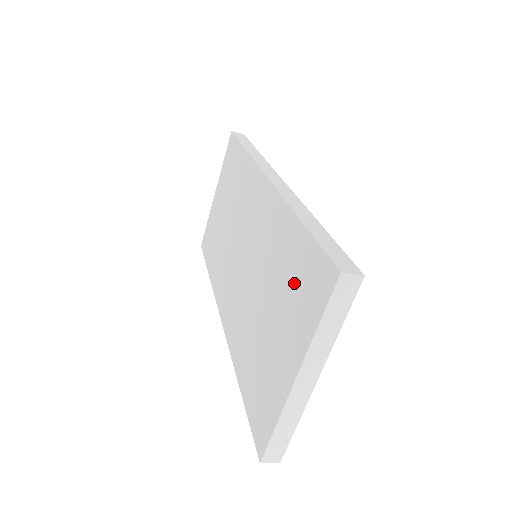
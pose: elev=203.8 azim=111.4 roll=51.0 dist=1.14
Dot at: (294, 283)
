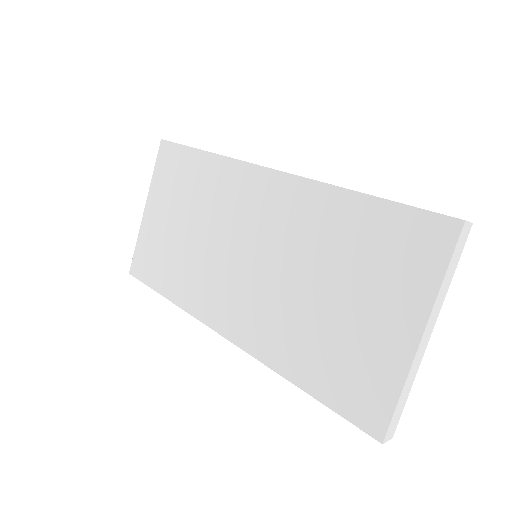
Dot at: (379, 253)
